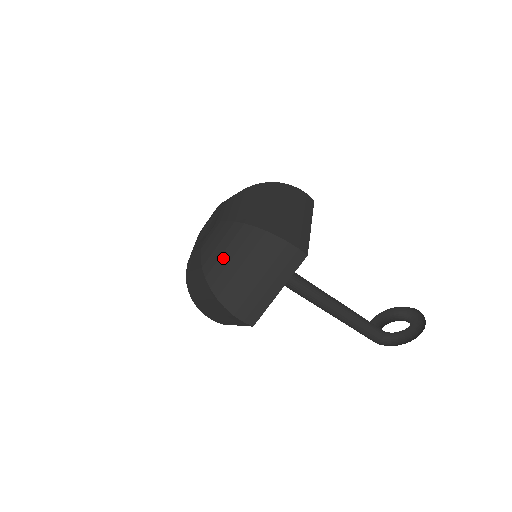
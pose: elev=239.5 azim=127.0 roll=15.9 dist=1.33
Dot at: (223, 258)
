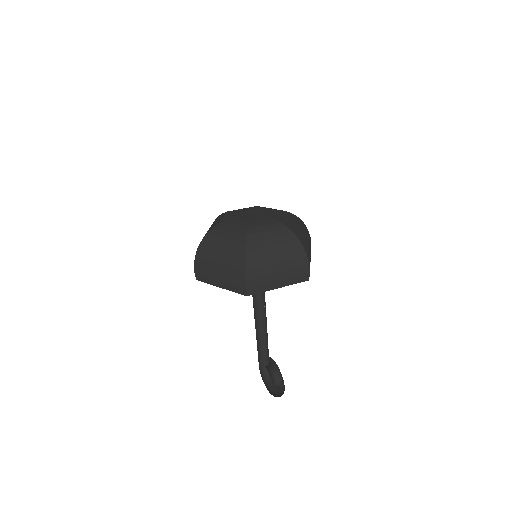
Dot at: (221, 239)
